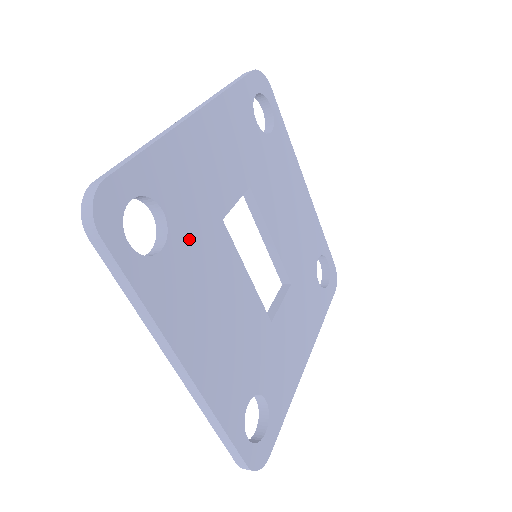
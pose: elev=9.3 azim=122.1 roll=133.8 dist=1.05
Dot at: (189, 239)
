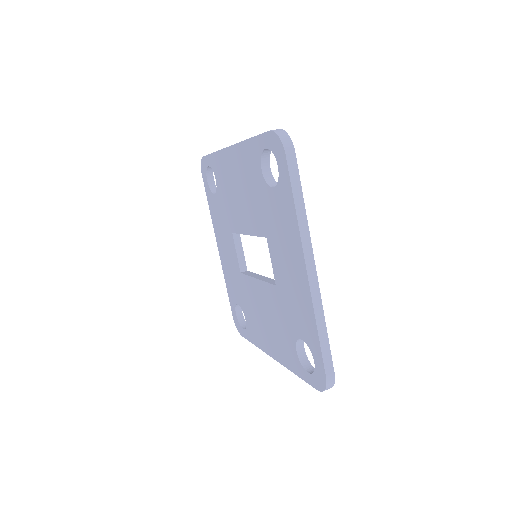
Dot at: occluded
